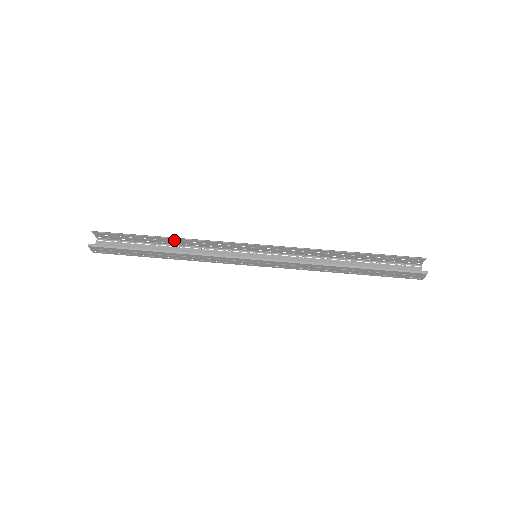
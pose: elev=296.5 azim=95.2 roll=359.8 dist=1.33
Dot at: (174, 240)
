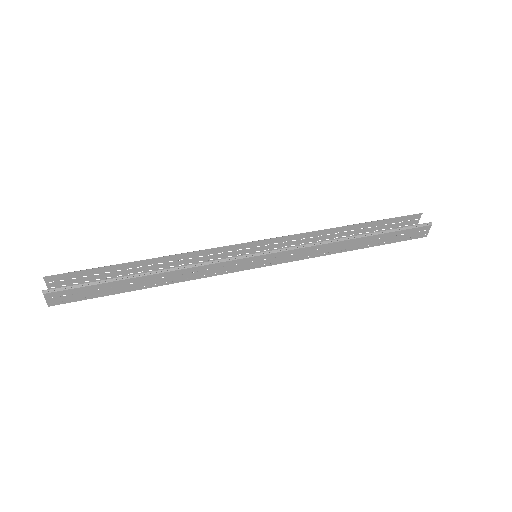
Dot at: (154, 263)
